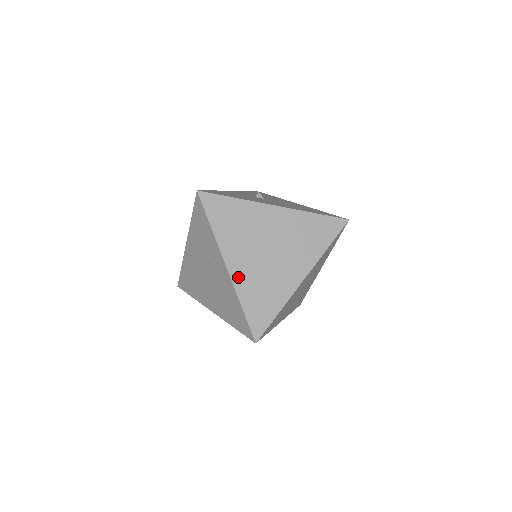
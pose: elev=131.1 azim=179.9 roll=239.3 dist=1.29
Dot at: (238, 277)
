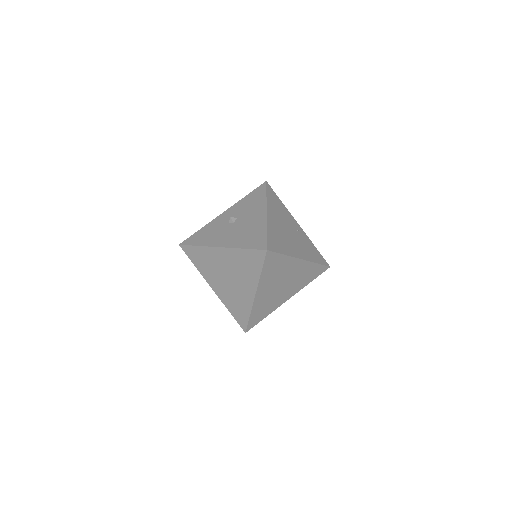
Dot at: (220, 295)
